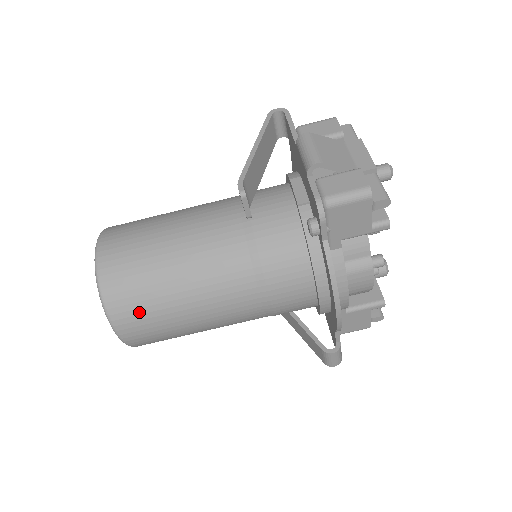
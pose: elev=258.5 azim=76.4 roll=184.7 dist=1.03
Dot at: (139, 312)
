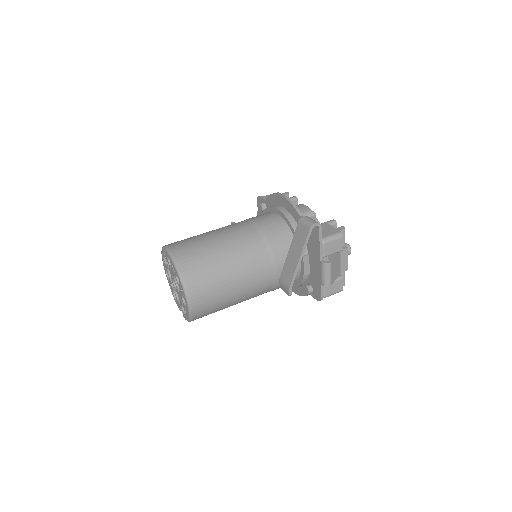
Dot at: (181, 240)
